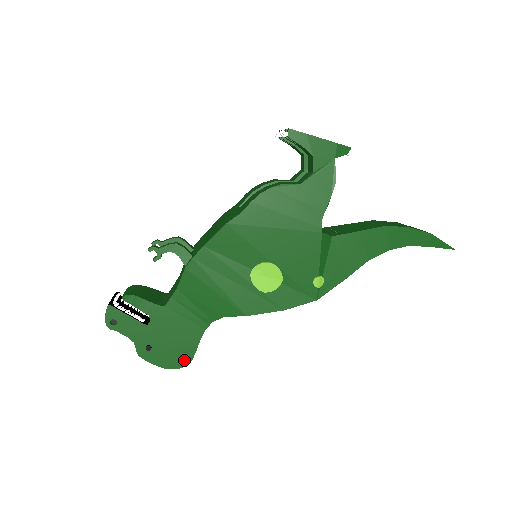
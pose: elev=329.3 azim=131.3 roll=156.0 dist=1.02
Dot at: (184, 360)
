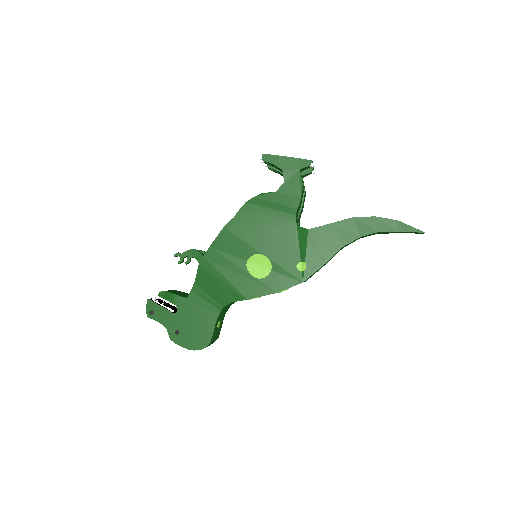
Dot at: (204, 342)
